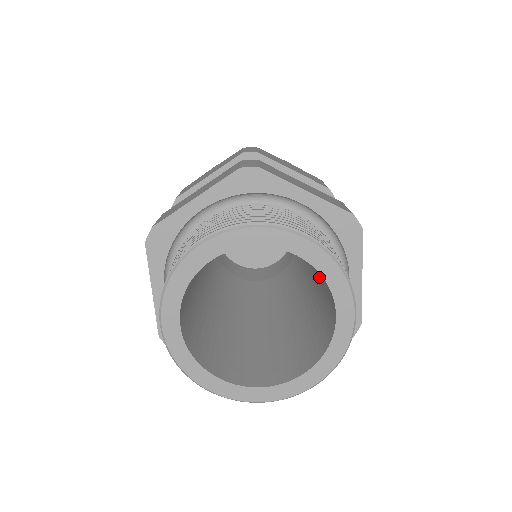
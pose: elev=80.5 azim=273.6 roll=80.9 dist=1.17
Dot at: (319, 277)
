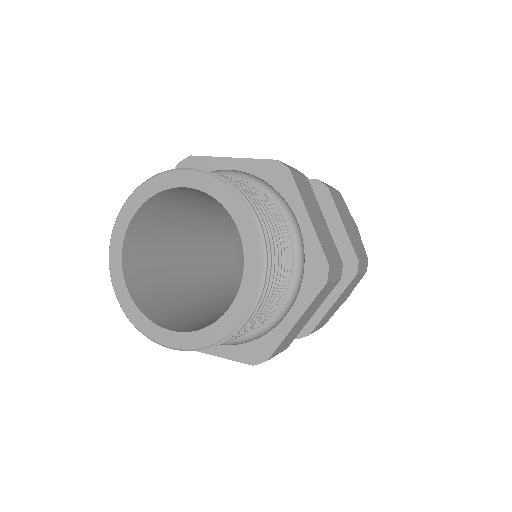
Dot at: occluded
